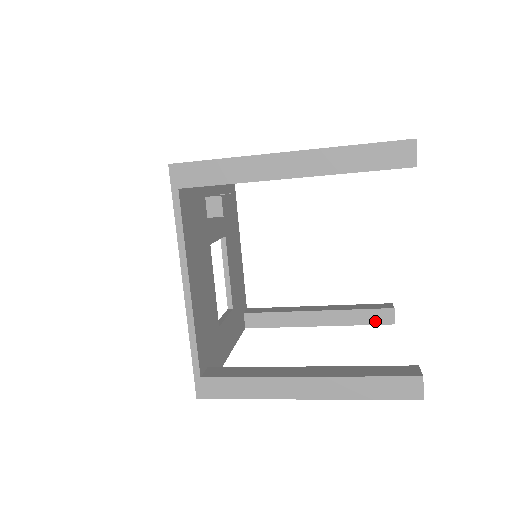
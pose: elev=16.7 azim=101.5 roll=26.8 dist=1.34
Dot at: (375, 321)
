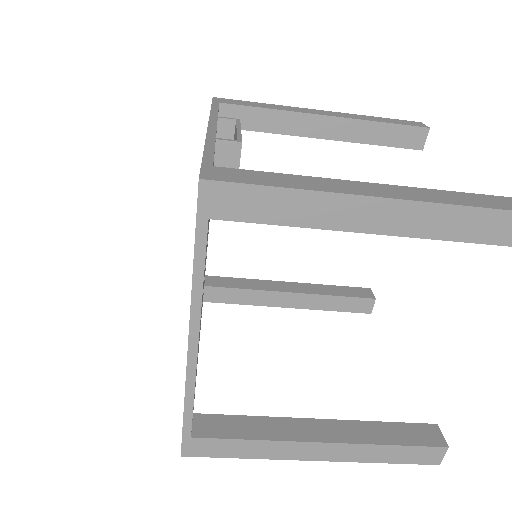
Dot at: (352, 309)
